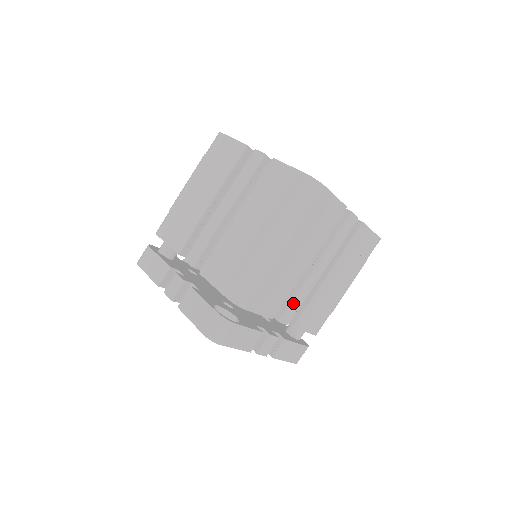
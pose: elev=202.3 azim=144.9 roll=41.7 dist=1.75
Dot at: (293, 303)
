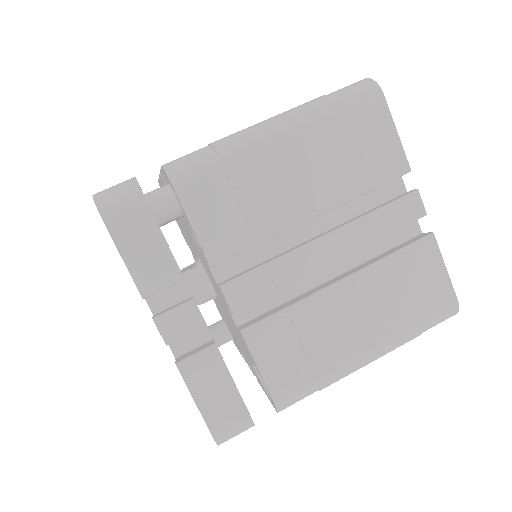
Dot at: occluded
